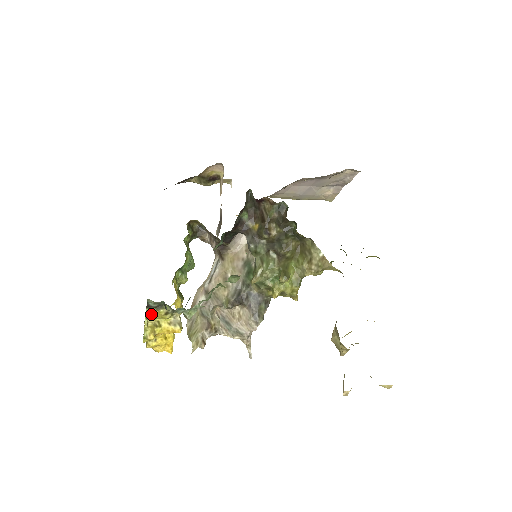
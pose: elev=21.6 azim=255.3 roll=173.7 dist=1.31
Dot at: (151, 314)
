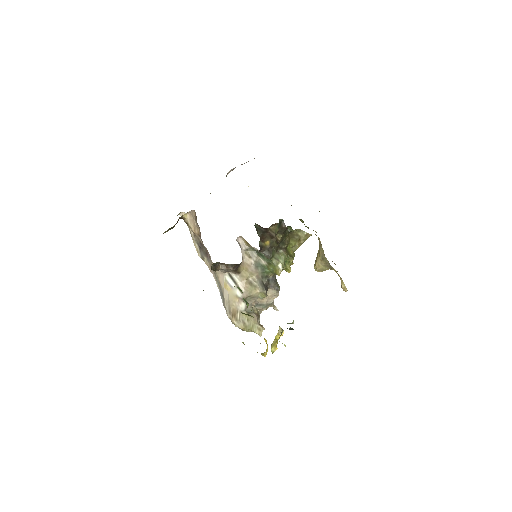
Dot at: occluded
